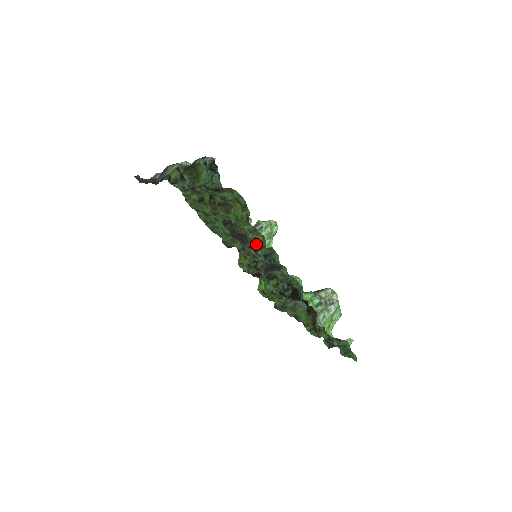
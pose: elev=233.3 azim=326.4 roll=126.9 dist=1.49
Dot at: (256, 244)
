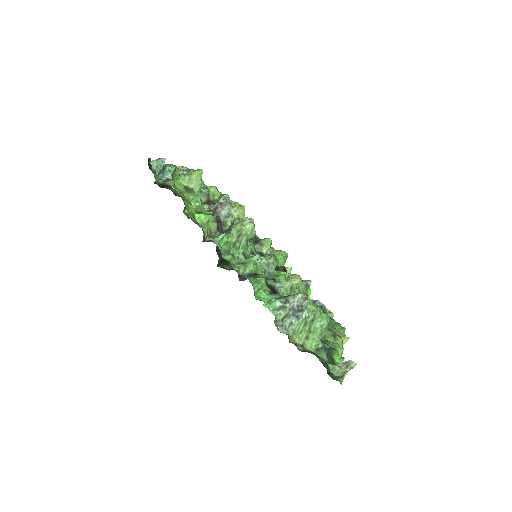
Dot at: occluded
